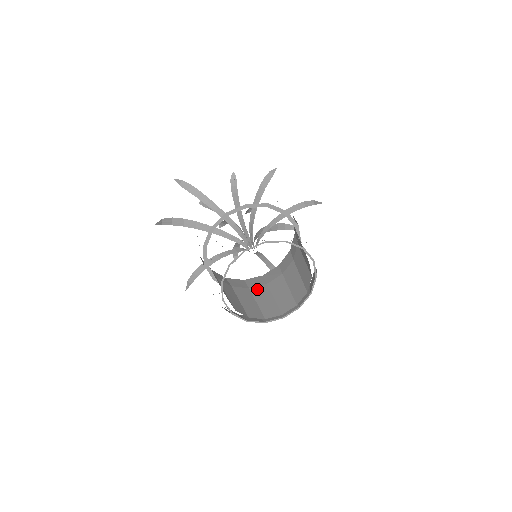
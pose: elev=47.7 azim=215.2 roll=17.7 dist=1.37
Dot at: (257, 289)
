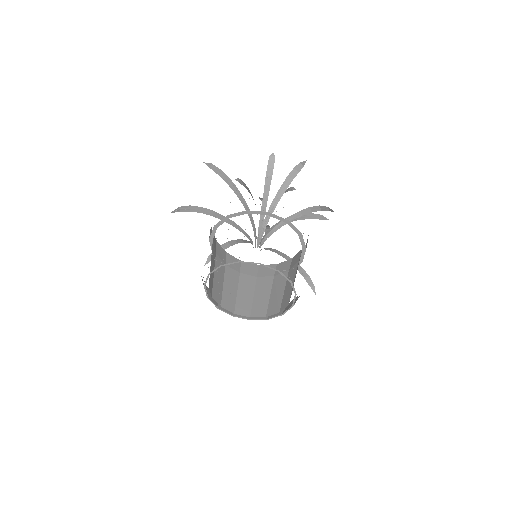
Dot at: (262, 280)
